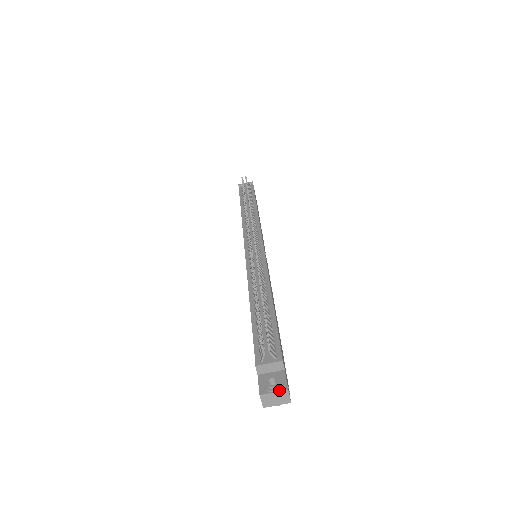
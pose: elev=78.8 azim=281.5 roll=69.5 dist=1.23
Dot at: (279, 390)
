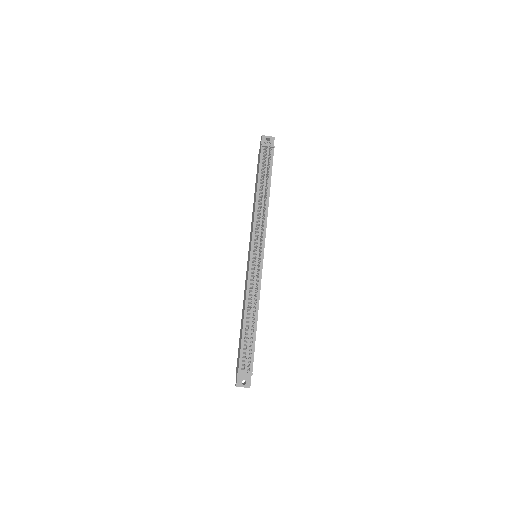
Dot at: (246, 387)
